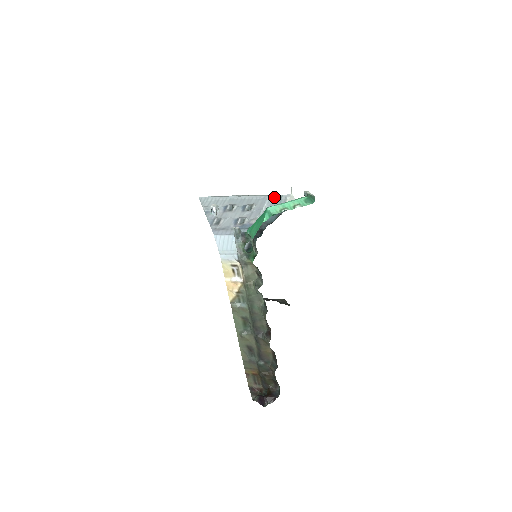
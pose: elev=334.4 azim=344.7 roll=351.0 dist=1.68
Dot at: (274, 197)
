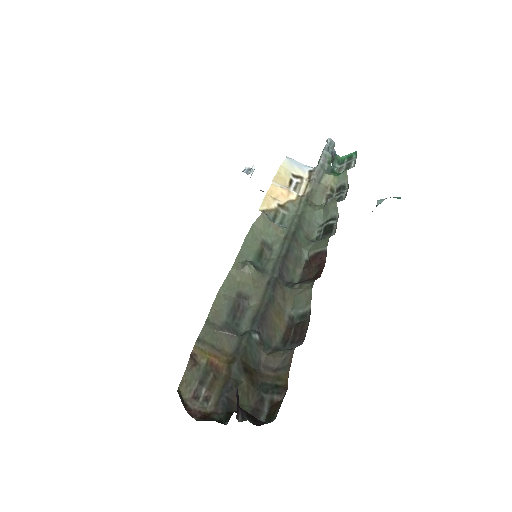
Dot at: occluded
